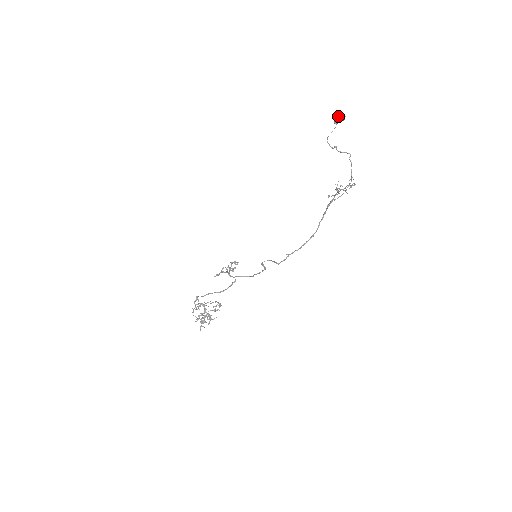
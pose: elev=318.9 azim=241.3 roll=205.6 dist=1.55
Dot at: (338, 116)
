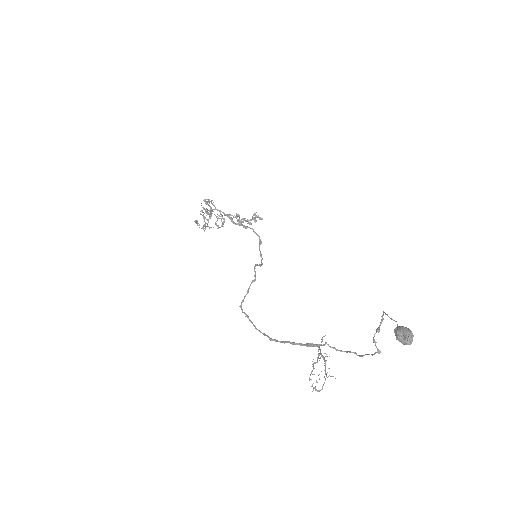
Dot at: (403, 334)
